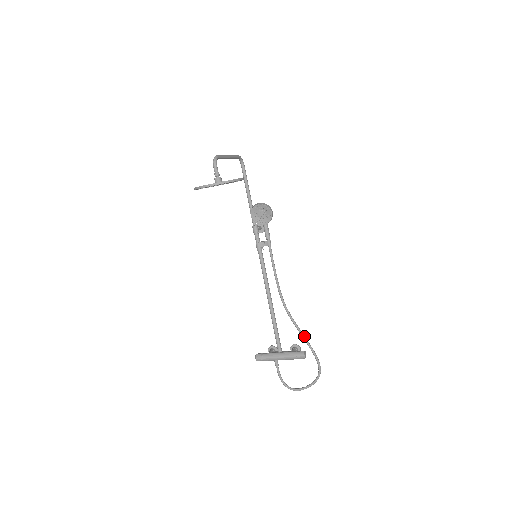
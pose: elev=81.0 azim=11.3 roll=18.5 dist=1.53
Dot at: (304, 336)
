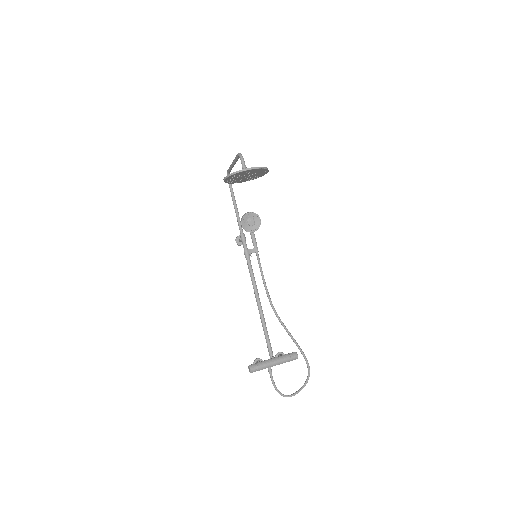
Dot at: occluded
